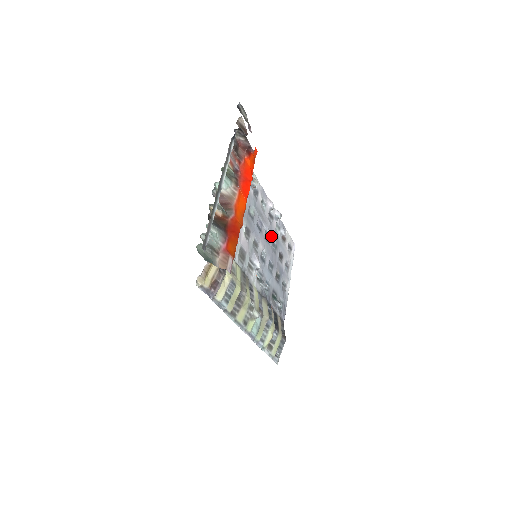
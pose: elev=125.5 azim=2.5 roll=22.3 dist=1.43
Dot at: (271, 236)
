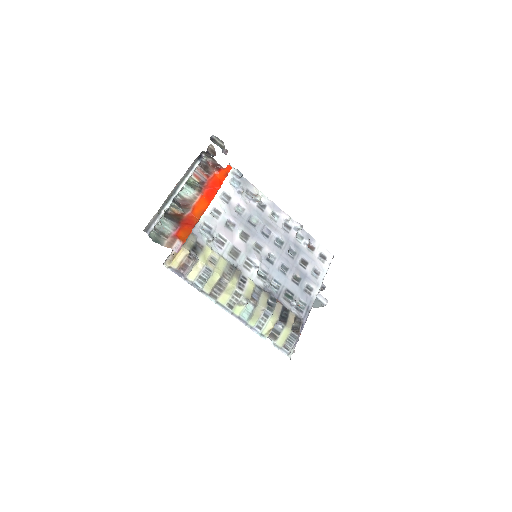
Dot at: (286, 243)
